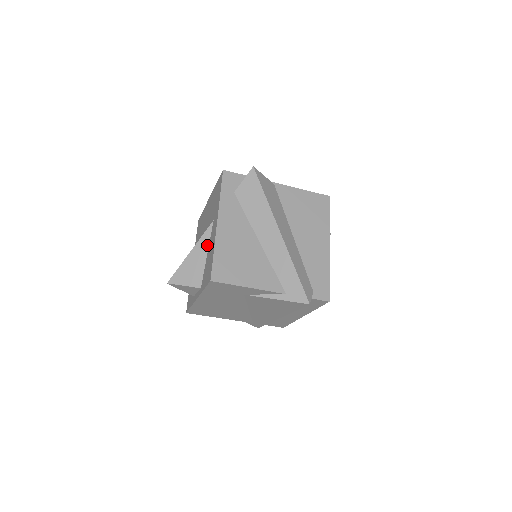
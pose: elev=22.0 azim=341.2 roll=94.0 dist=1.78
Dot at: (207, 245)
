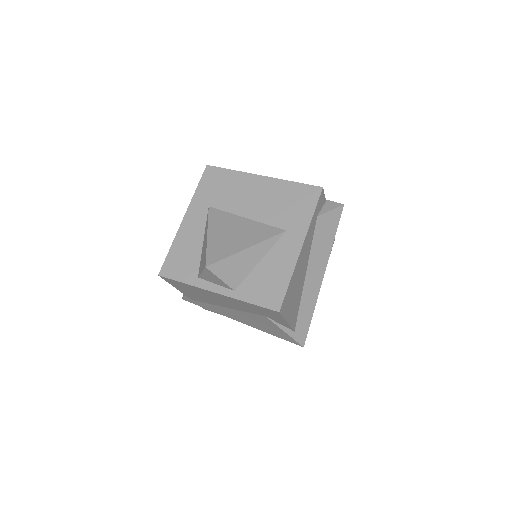
Dot at: (266, 251)
